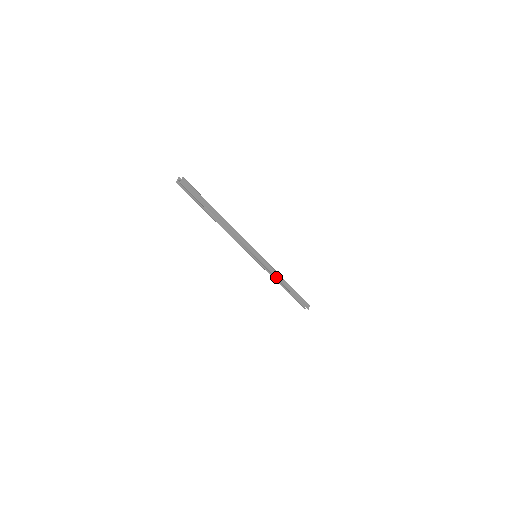
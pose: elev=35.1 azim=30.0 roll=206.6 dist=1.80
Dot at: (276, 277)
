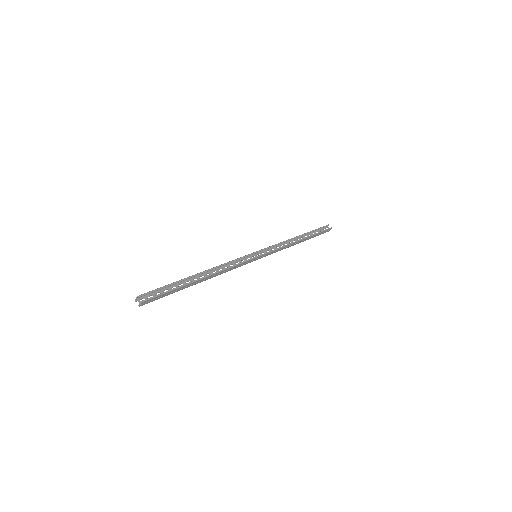
Dot at: occluded
